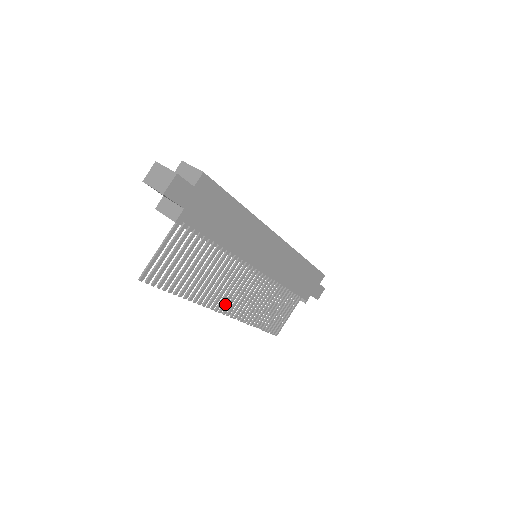
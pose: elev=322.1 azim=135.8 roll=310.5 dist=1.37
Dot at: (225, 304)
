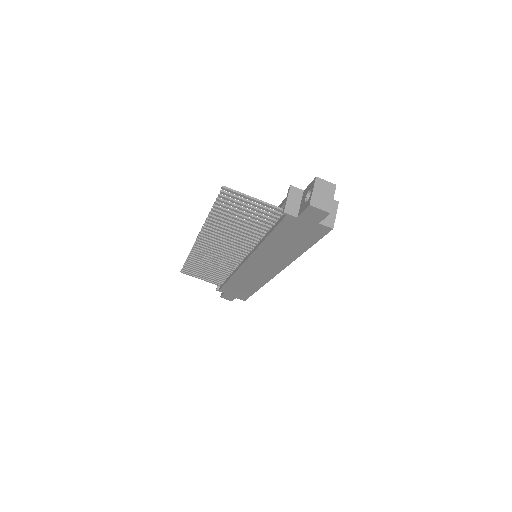
Dot at: (207, 240)
